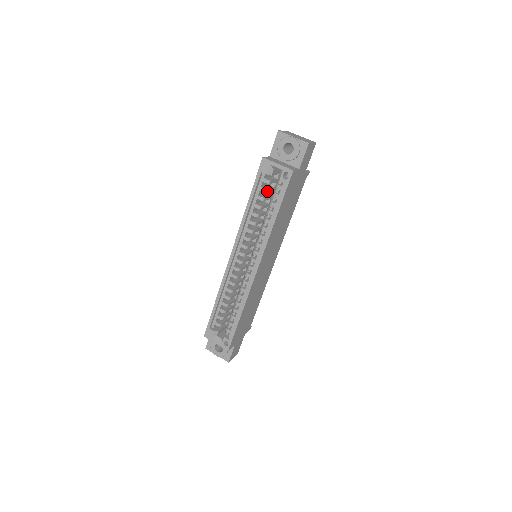
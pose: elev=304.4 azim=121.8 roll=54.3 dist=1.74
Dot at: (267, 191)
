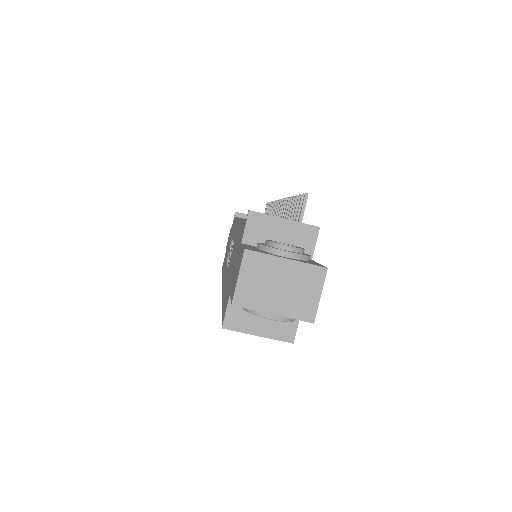
Dot at: occluded
